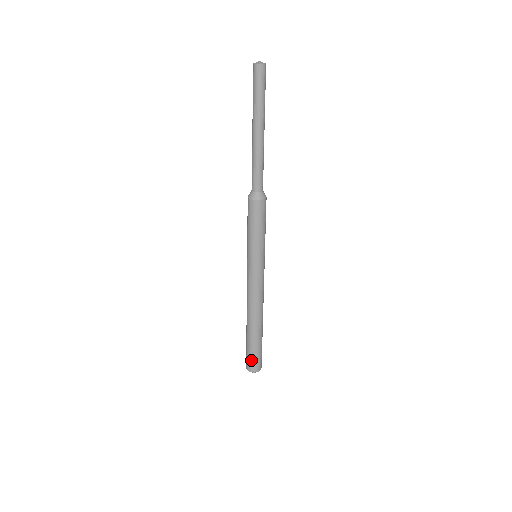
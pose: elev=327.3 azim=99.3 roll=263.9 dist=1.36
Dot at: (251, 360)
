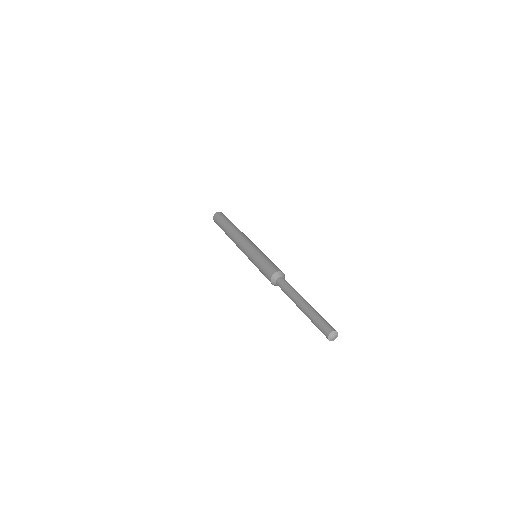
Dot at: occluded
